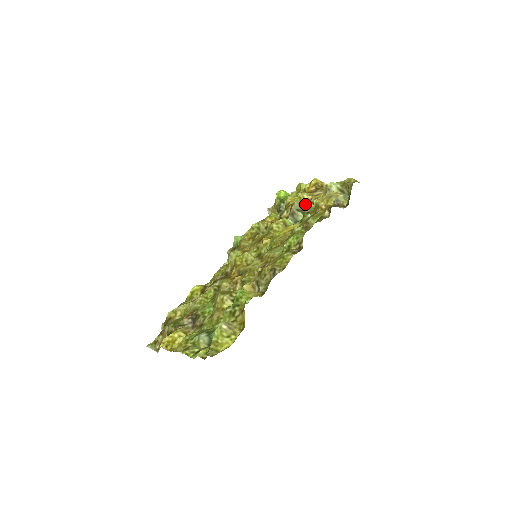
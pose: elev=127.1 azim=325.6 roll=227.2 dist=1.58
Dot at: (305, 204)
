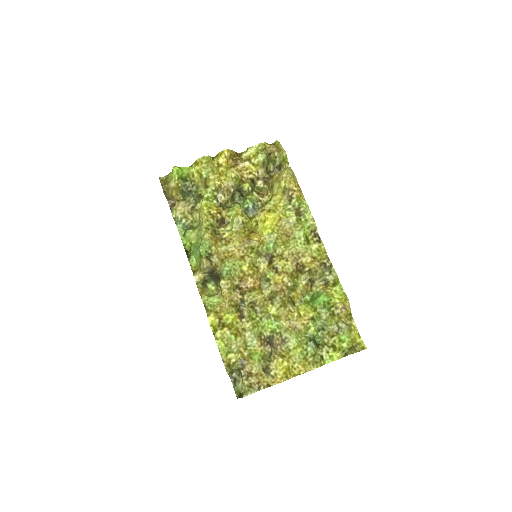
Dot at: (241, 182)
